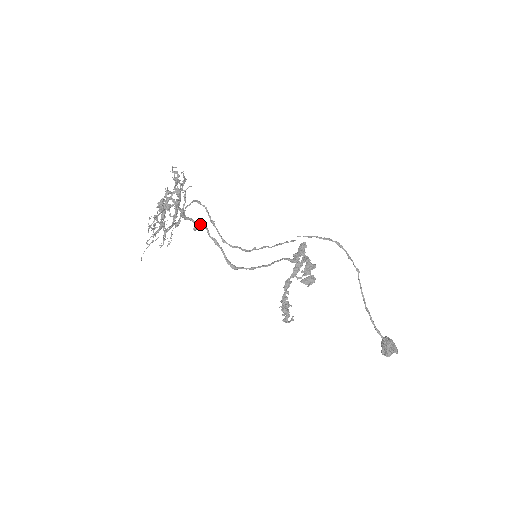
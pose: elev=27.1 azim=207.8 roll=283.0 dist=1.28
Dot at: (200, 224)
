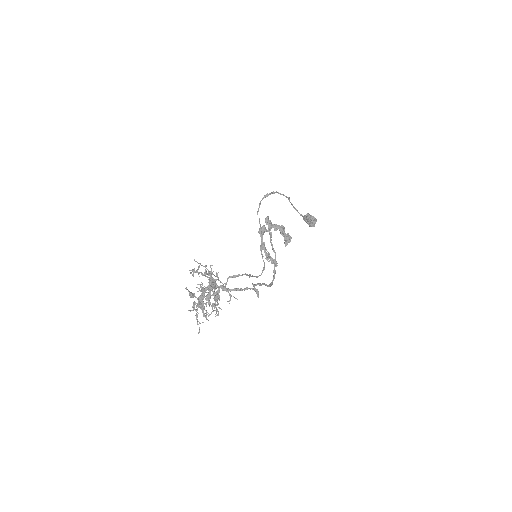
Dot at: (257, 289)
